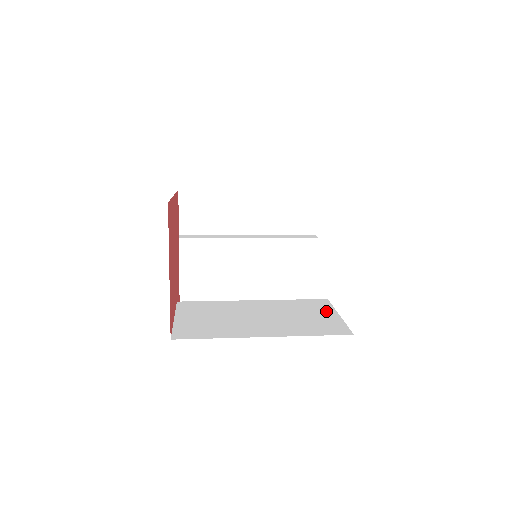
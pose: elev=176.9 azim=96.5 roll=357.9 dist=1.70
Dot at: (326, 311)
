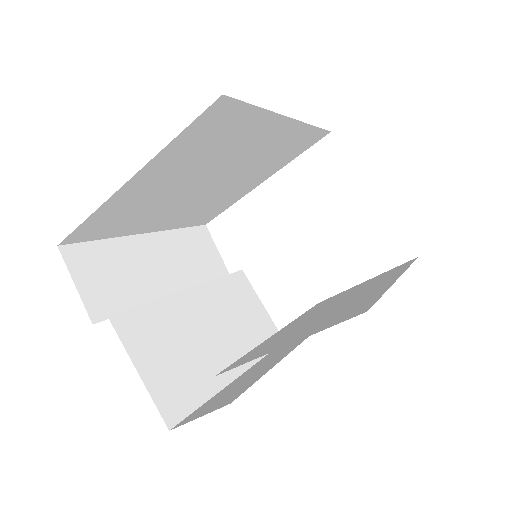
Dot at: occluded
